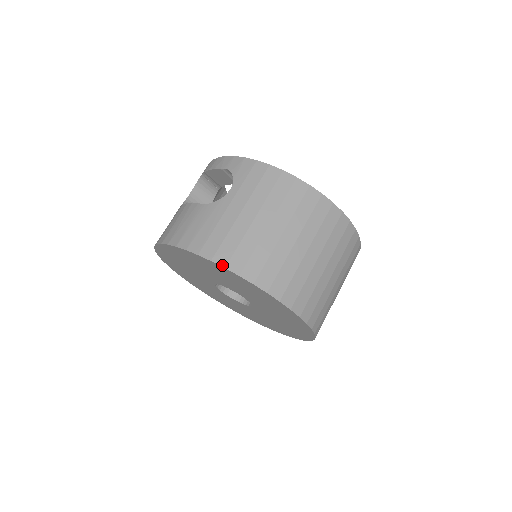
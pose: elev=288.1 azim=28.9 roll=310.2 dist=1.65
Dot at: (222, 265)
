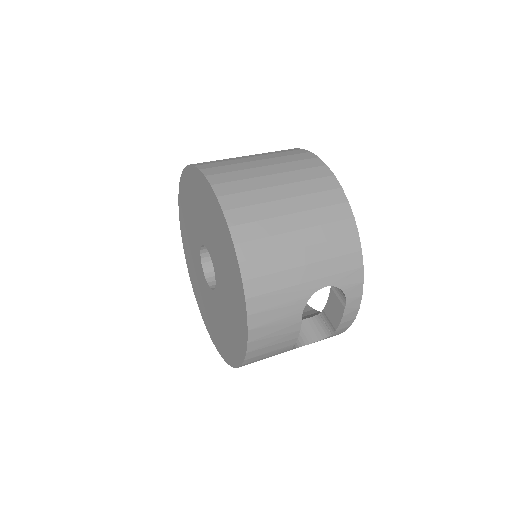
Dot at: occluded
